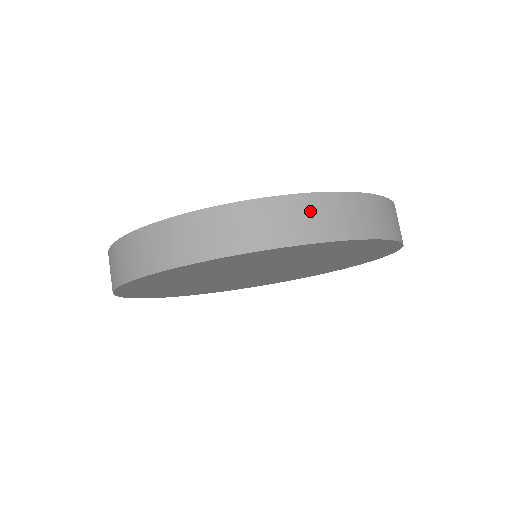
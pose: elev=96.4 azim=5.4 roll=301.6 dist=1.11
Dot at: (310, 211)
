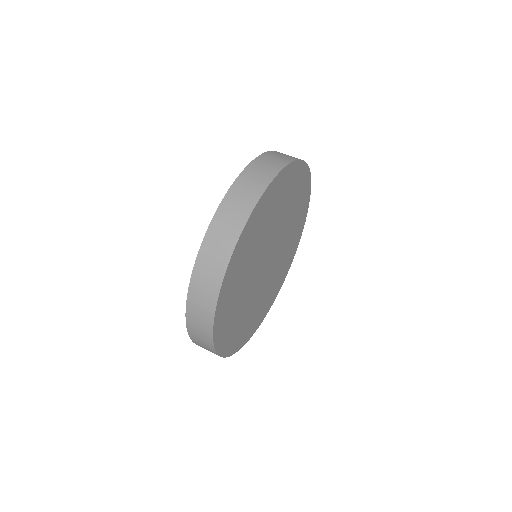
Dot at: (274, 156)
